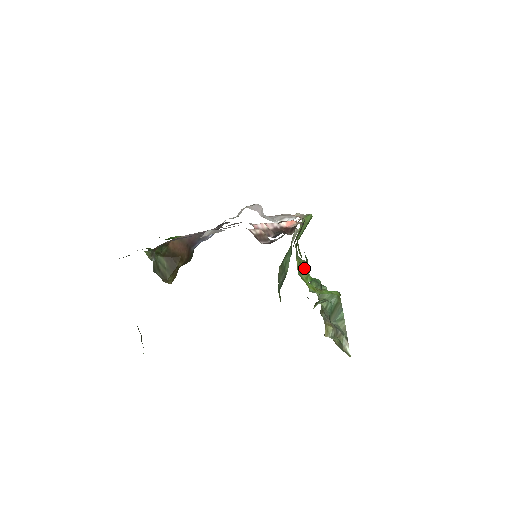
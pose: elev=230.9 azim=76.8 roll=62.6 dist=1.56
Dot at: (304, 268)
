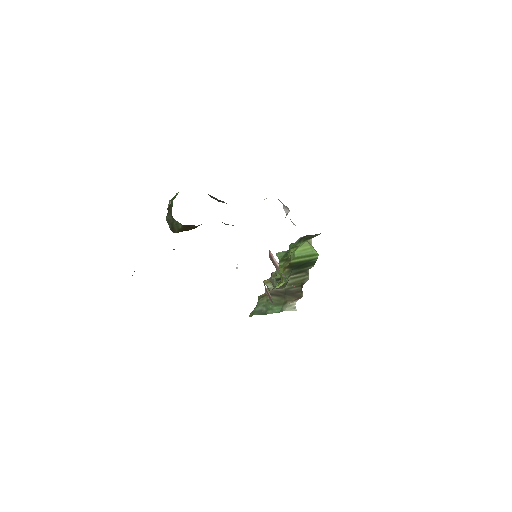
Dot at: (283, 280)
